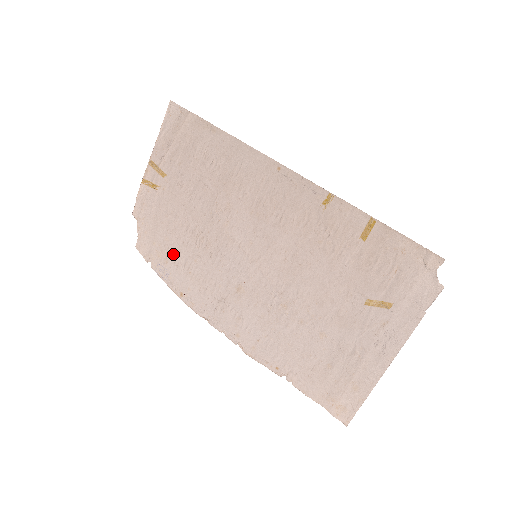
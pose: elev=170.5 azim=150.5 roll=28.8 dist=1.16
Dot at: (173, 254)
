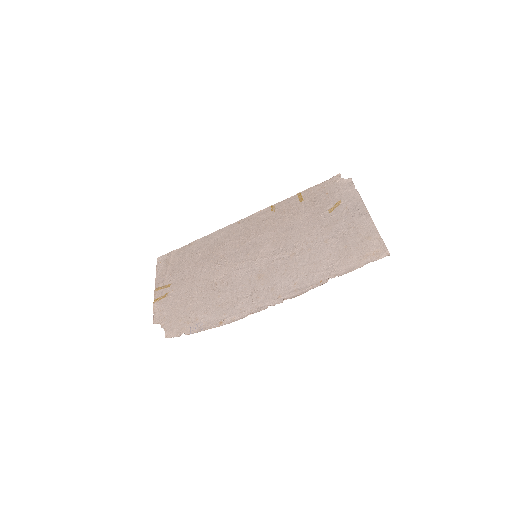
Dot at: (199, 310)
